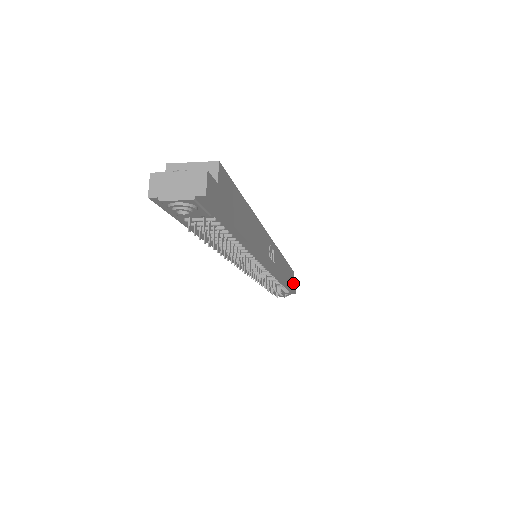
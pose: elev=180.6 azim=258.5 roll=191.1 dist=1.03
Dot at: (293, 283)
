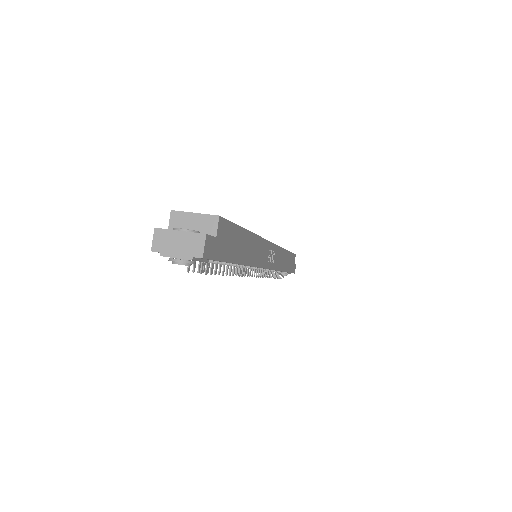
Dot at: (293, 265)
